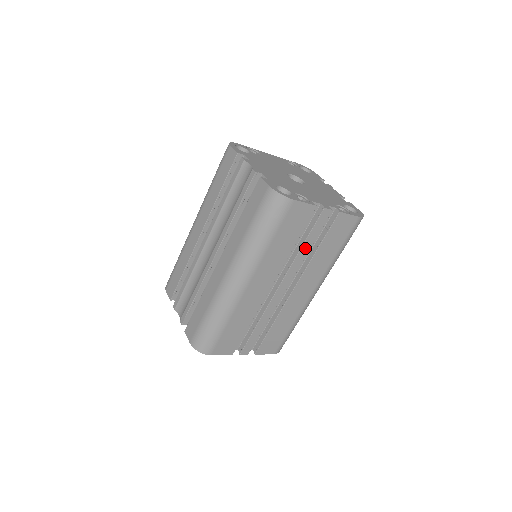
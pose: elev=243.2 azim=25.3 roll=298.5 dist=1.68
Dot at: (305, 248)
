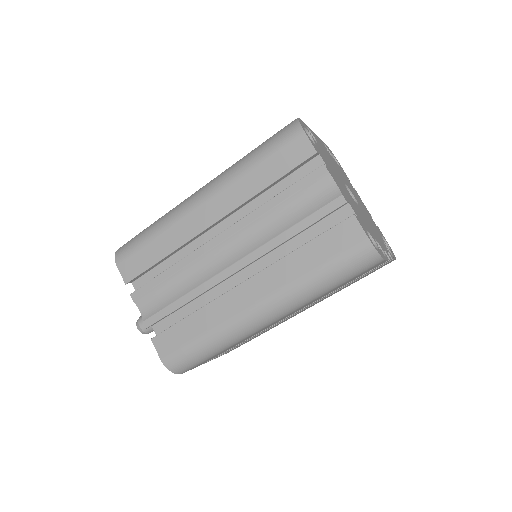
Dot at: (341, 287)
